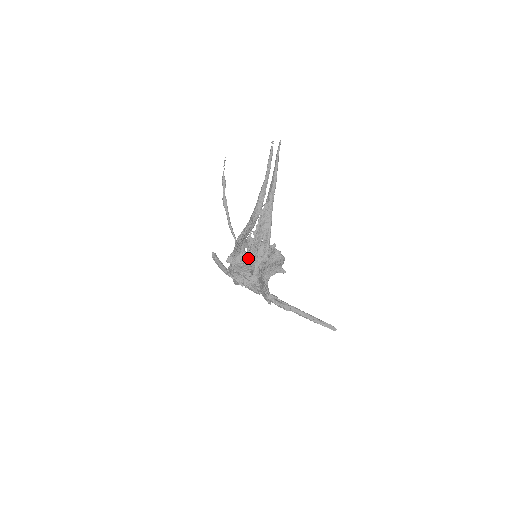
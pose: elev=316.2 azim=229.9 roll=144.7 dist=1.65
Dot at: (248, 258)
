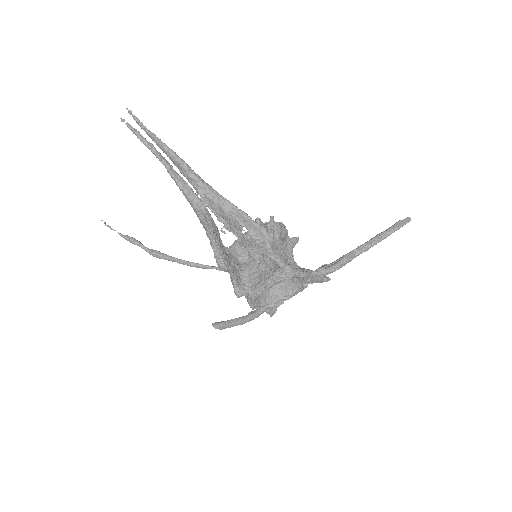
Dot at: (252, 267)
